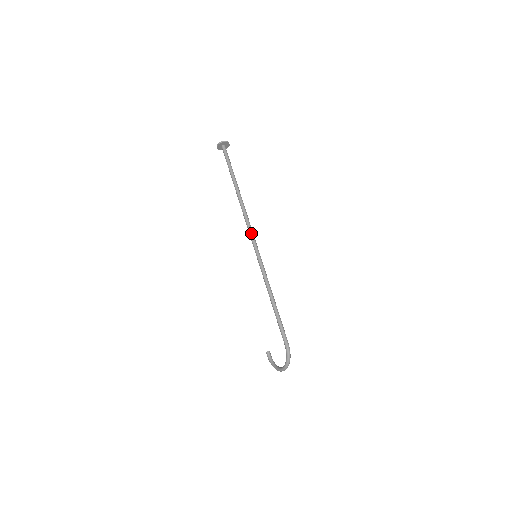
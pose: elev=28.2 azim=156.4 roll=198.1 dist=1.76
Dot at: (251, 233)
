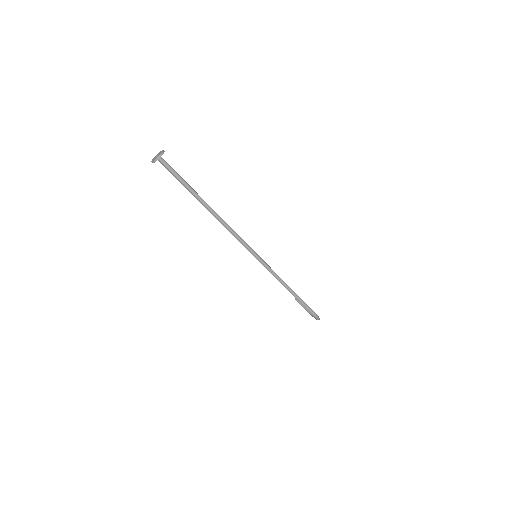
Dot at: (242, 243)
